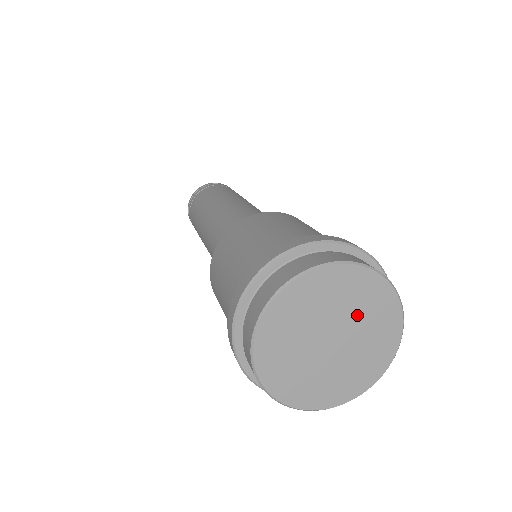
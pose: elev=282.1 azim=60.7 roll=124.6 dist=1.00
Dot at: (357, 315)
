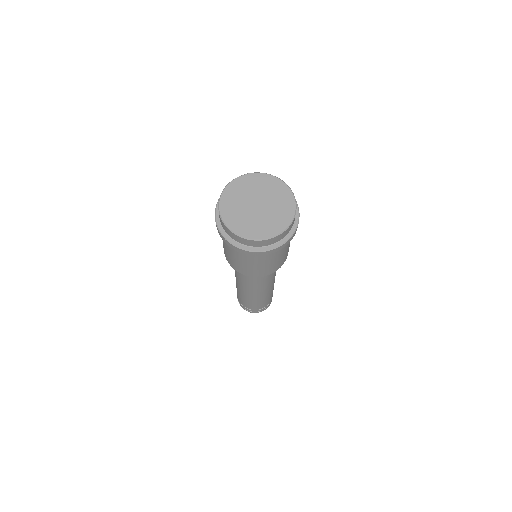
Dot at: (273, 199)
